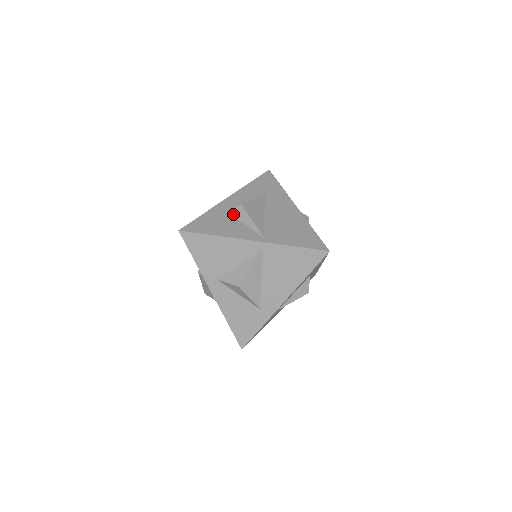
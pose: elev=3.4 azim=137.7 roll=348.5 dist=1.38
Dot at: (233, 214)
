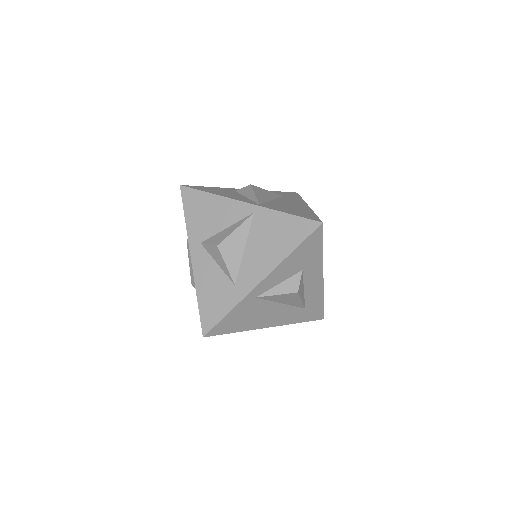
Dot at: (240, 192)
